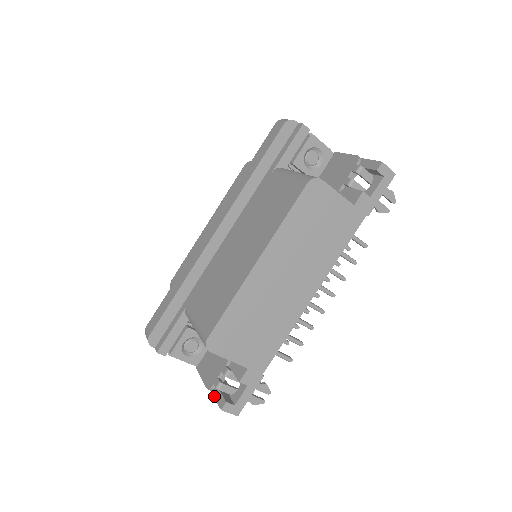
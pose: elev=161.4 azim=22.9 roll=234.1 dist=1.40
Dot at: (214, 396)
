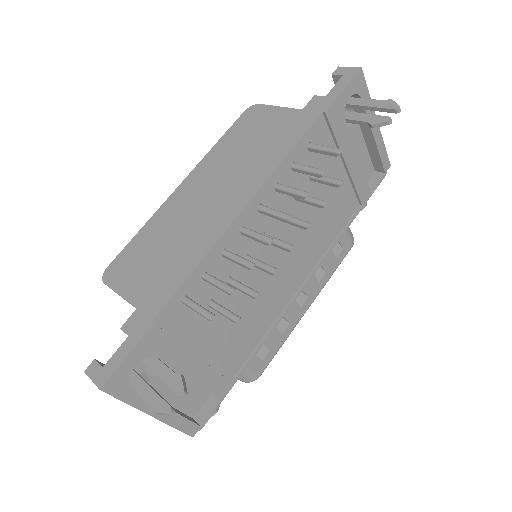
Dot at: occluded
